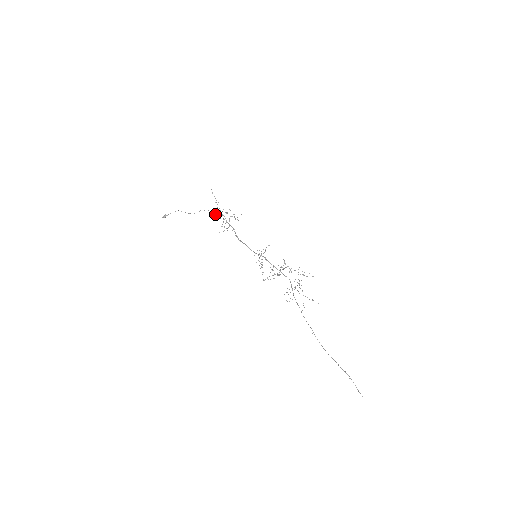
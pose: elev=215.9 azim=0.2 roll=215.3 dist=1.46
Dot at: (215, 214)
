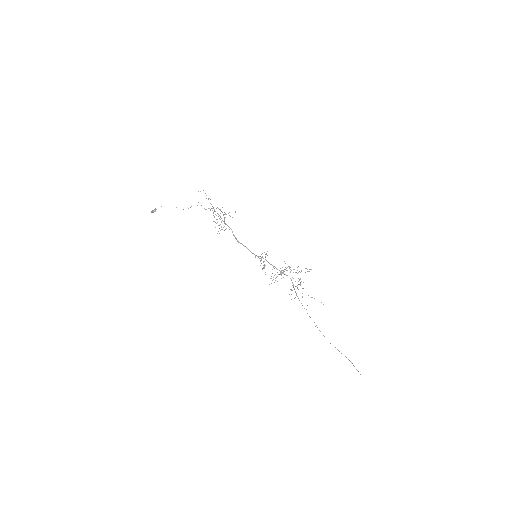
Dot at: occluded
